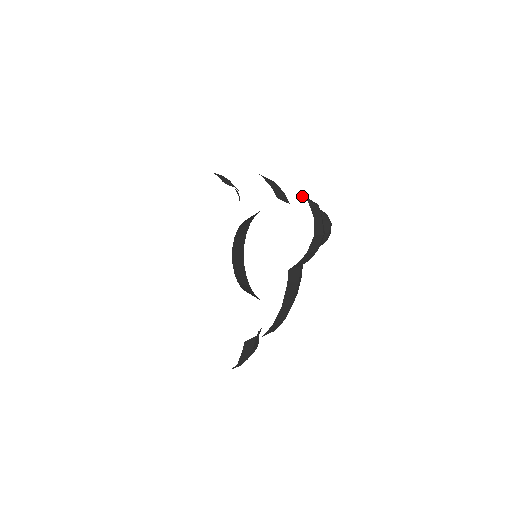
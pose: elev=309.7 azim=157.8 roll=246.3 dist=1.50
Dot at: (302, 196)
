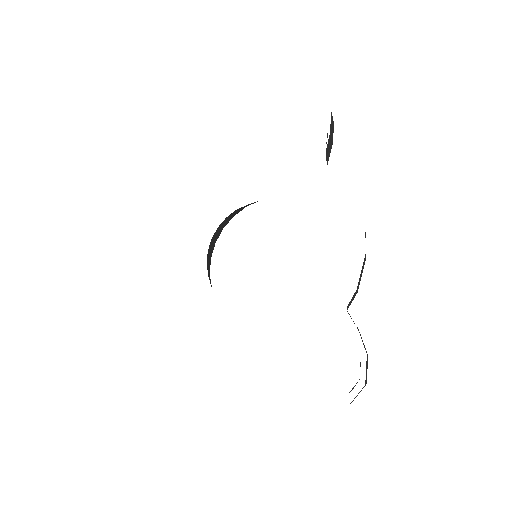
Dot at: occluded
